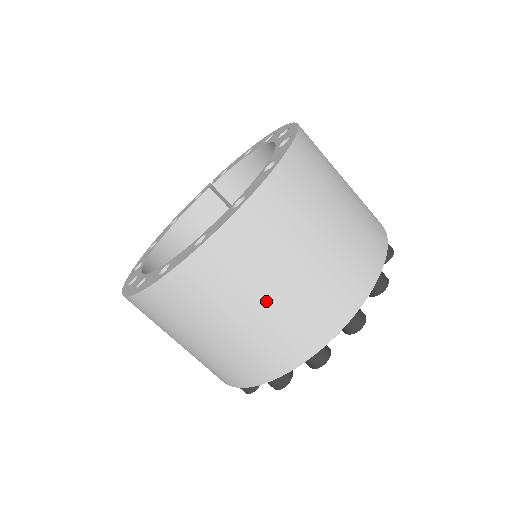
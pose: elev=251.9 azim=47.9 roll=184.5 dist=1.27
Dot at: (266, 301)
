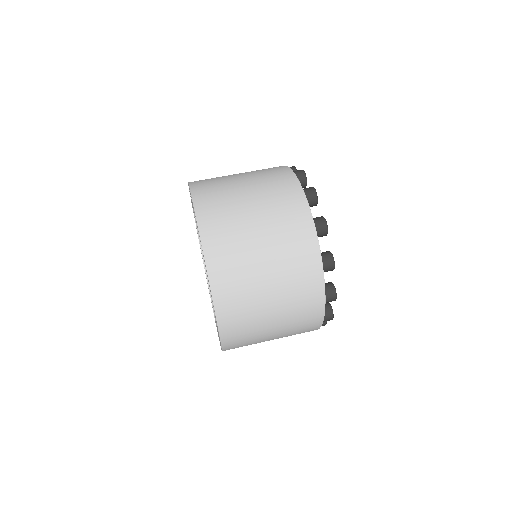
Dot at: (273, 309)
